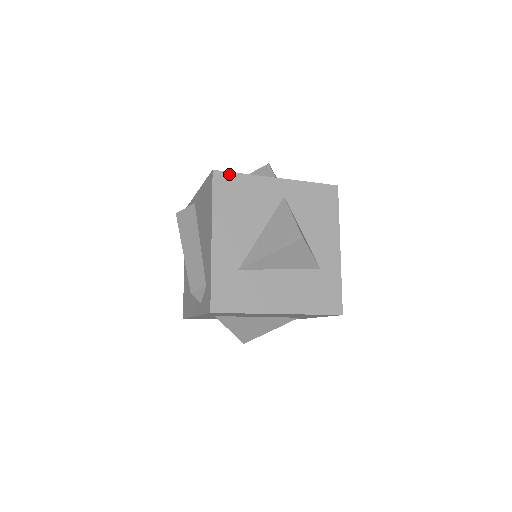
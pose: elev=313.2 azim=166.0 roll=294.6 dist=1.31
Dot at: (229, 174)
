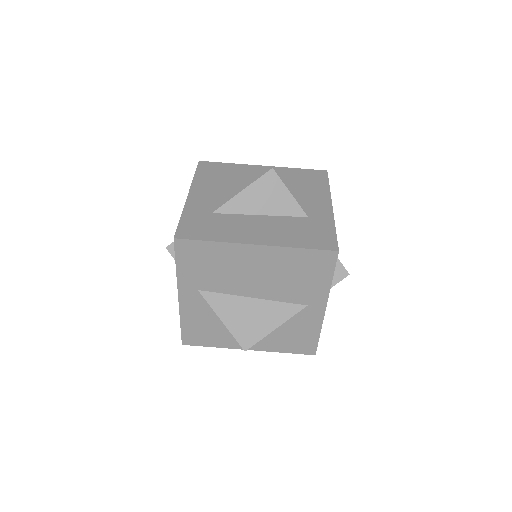
Dot at: (214, 163)
